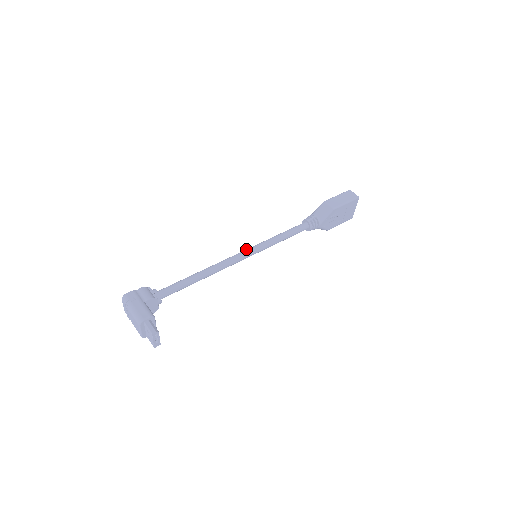
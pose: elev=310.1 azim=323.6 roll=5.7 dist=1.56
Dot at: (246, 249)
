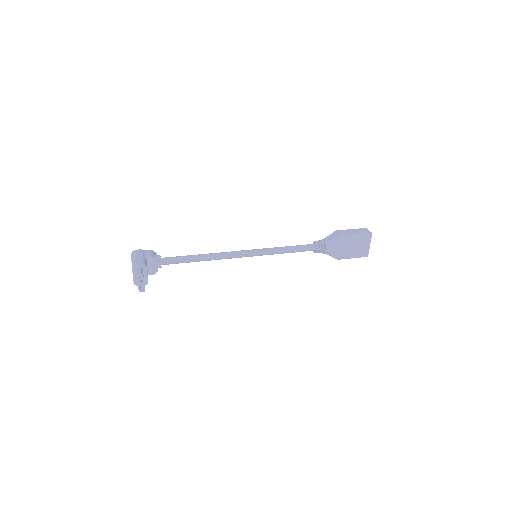
Dot at: occluded
